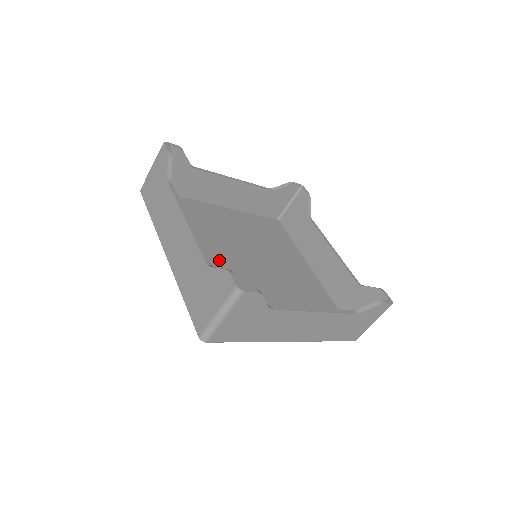
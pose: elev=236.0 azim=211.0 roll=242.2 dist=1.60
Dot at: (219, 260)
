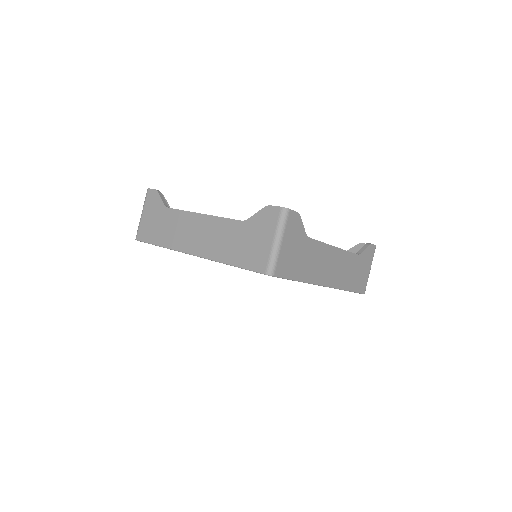
Dot at: occluded
